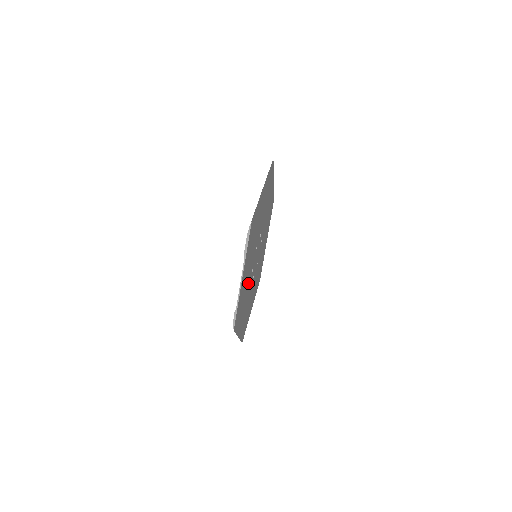
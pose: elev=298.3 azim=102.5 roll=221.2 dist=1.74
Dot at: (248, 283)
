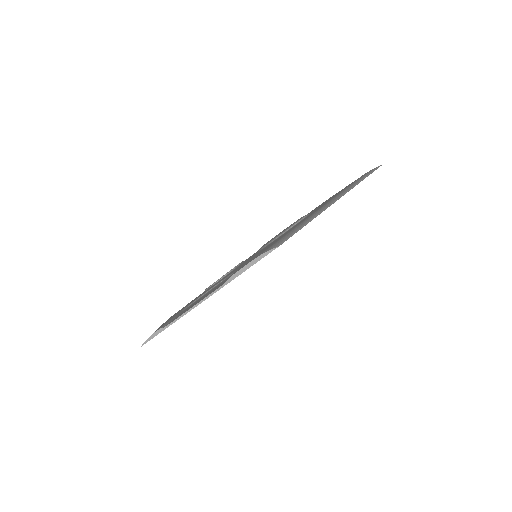
Dot at: occluded
